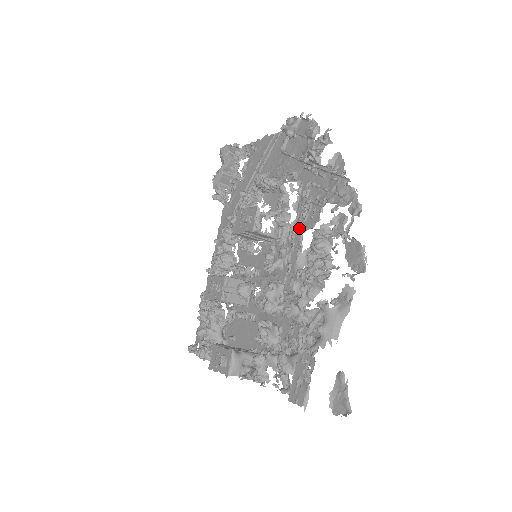
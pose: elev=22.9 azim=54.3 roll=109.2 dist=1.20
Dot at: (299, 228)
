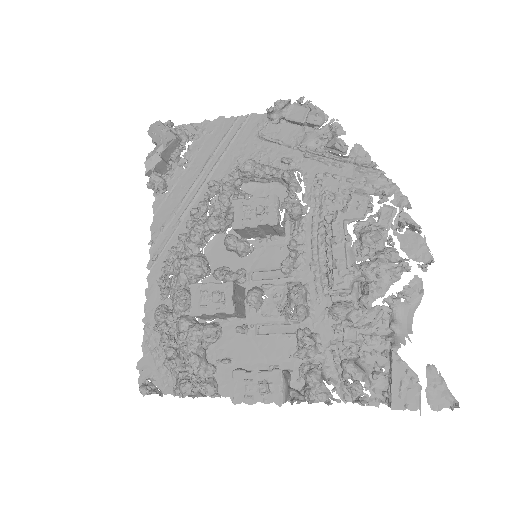
Dot at: (340, 220)
